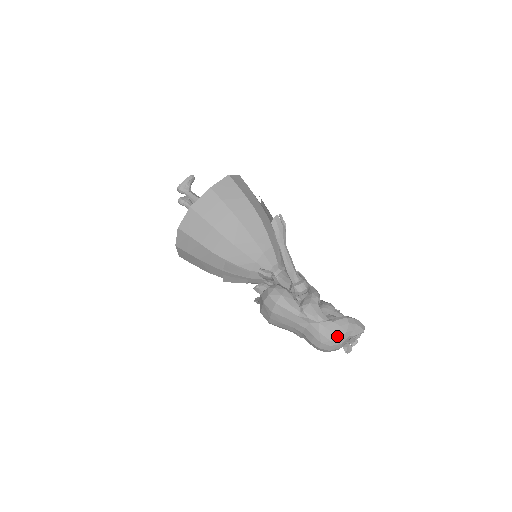
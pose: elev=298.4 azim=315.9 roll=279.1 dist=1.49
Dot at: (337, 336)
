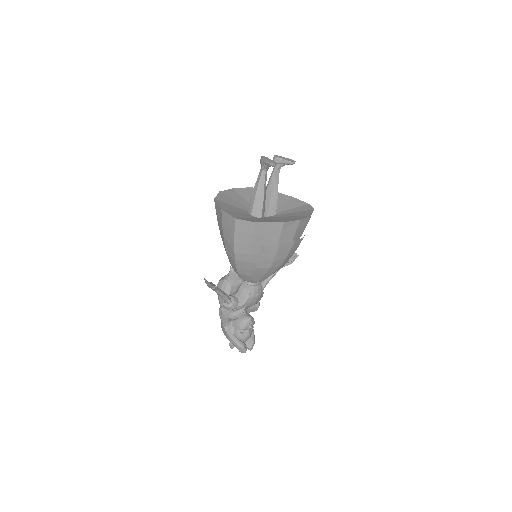
Dot at: occluded
